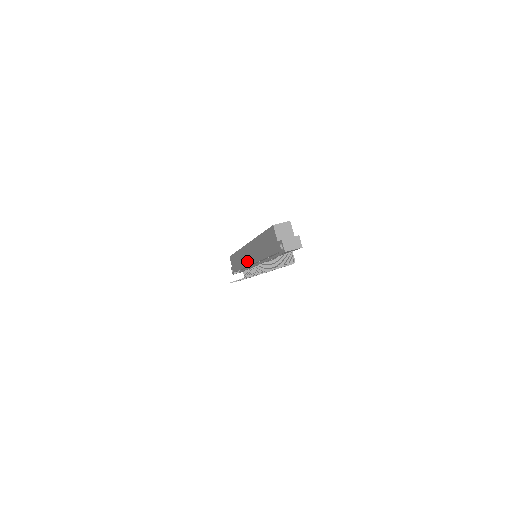
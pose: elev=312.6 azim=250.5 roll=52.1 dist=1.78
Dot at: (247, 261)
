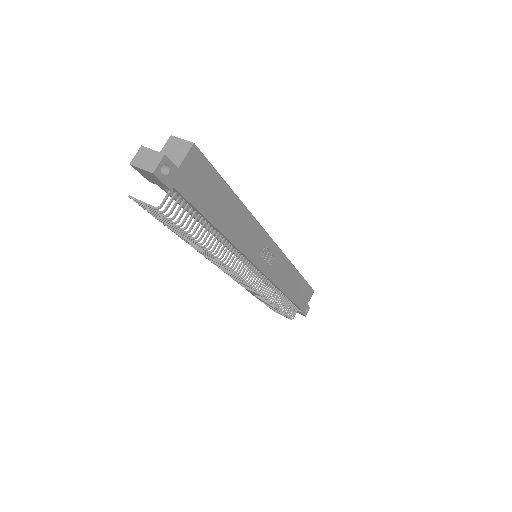
Dot at: occluded
